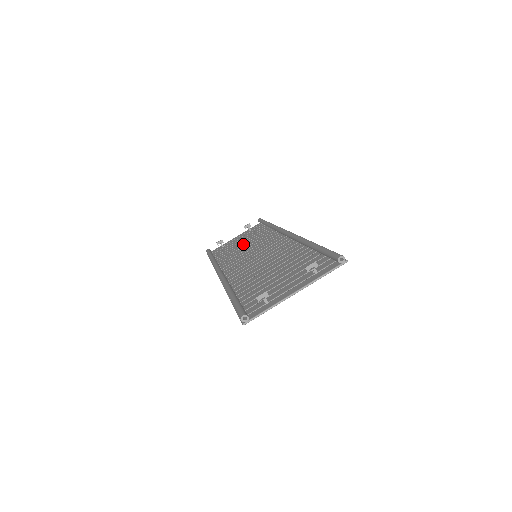
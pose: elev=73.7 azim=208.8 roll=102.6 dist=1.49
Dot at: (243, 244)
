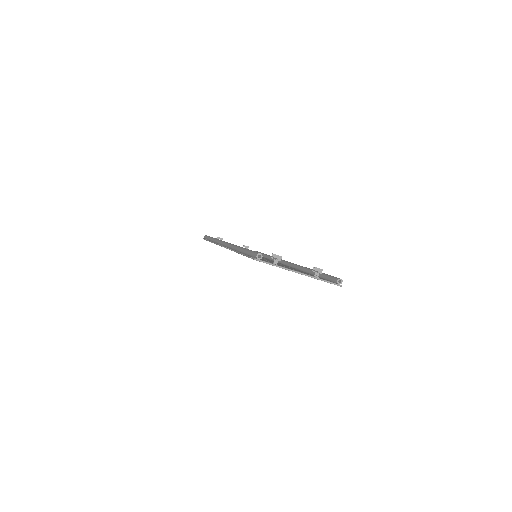
Dot at: occluded
